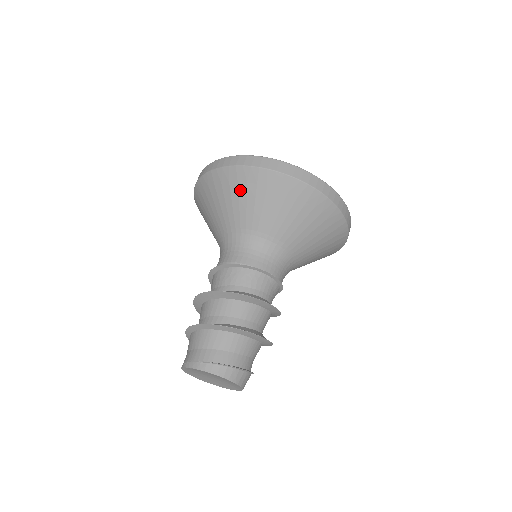
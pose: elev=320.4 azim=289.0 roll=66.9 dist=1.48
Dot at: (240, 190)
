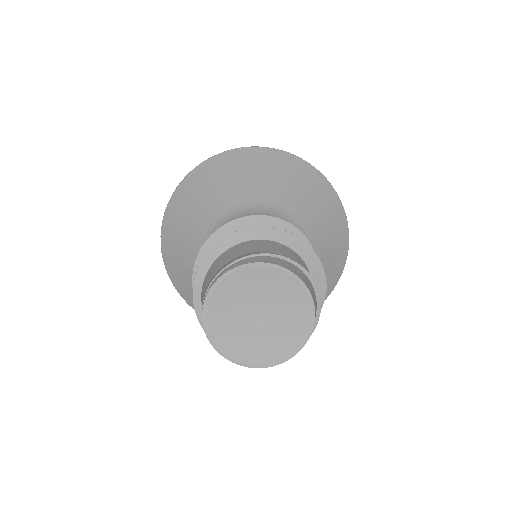
Dot at: (235, 169)
